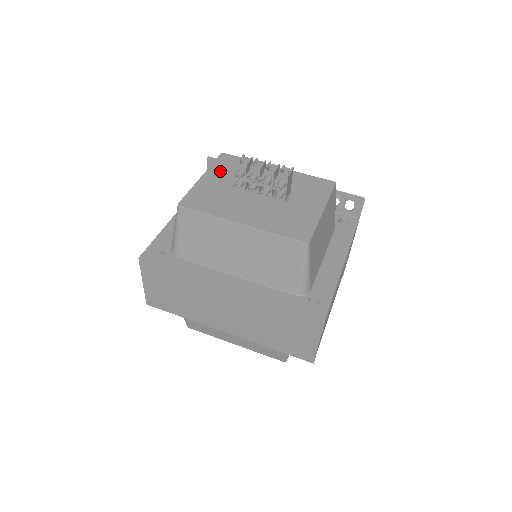
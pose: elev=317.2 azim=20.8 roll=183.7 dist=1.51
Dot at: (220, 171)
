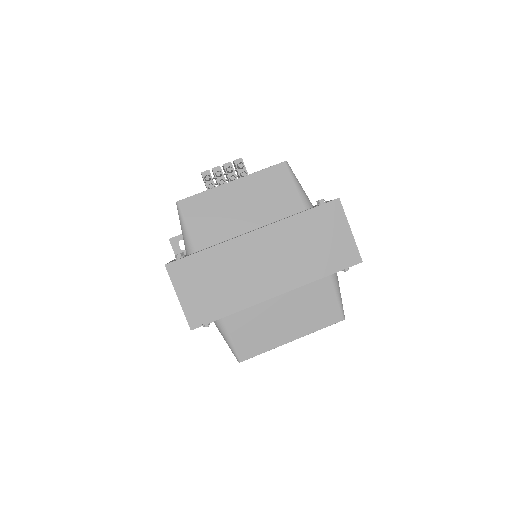
Dot at: occluded
